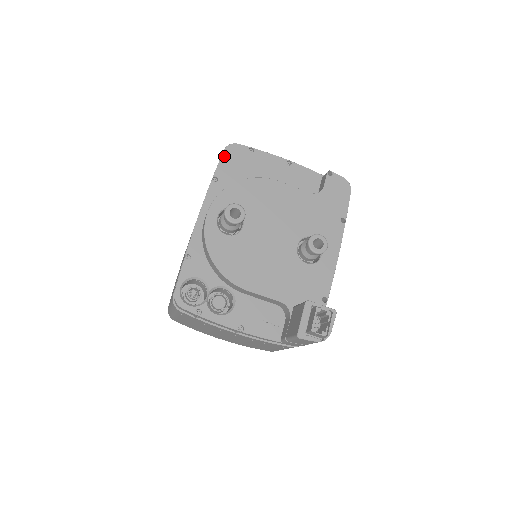
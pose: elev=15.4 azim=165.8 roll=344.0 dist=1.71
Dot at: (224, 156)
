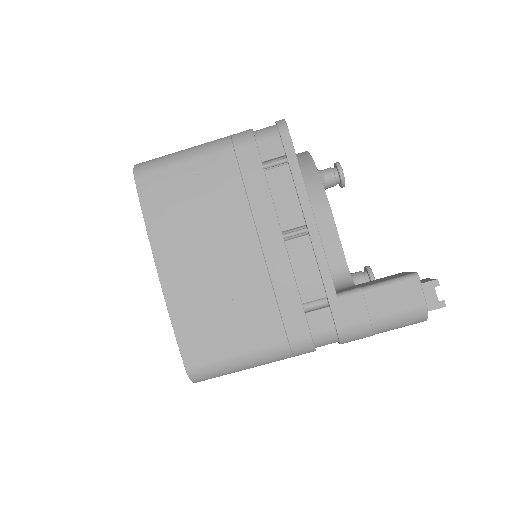
Dot at: occluded
